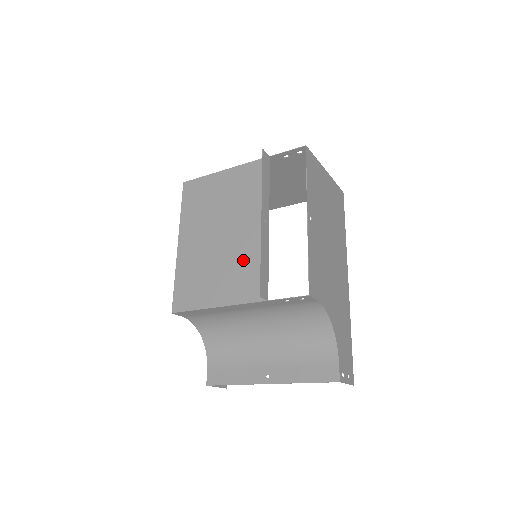
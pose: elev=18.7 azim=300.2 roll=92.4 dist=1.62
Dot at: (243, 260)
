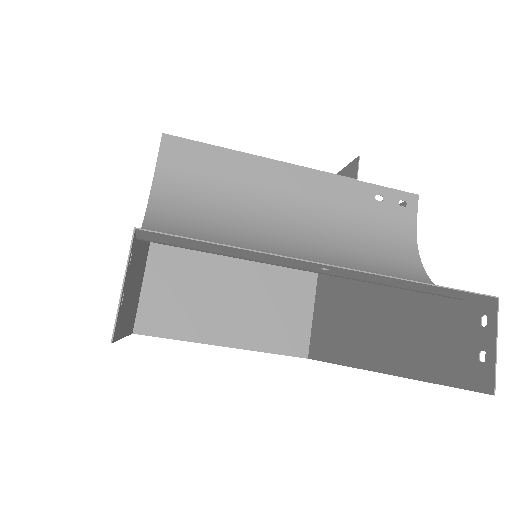
Dot at: occluded
